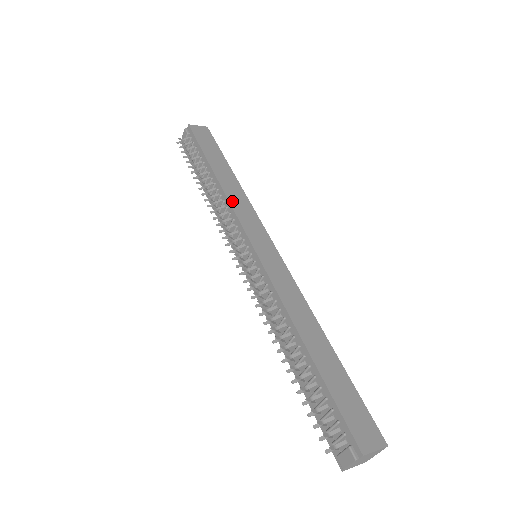
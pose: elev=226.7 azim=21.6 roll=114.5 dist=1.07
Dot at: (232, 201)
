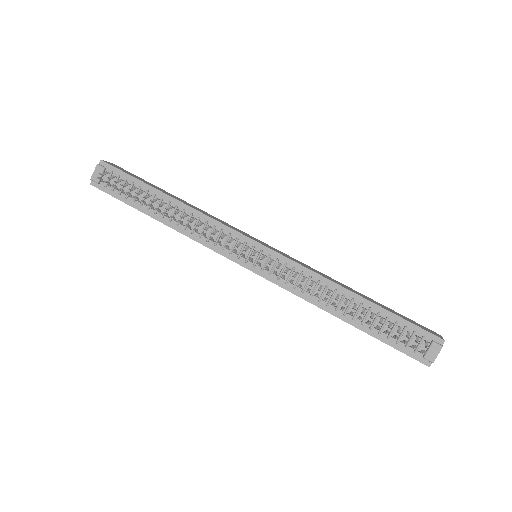
Dot at: (209, 216)
